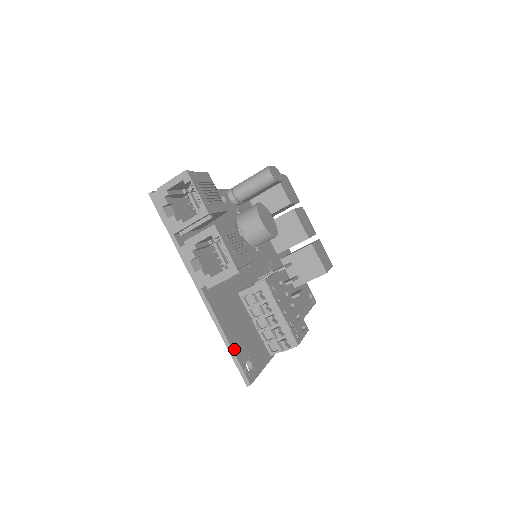
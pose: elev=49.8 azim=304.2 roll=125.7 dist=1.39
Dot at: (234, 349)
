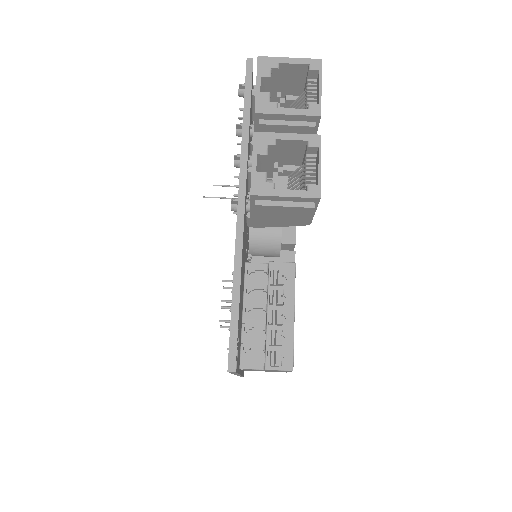
Dot at: (239, 306)
